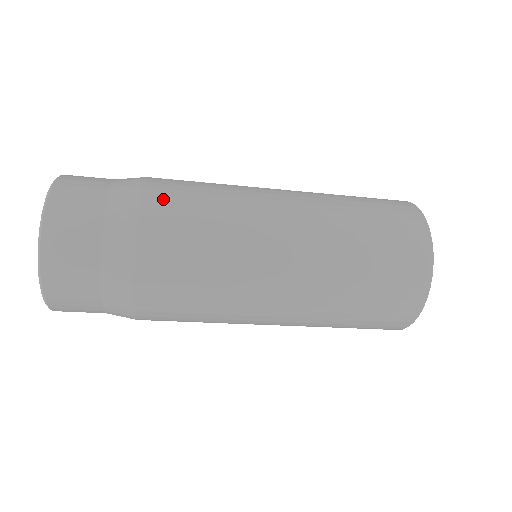
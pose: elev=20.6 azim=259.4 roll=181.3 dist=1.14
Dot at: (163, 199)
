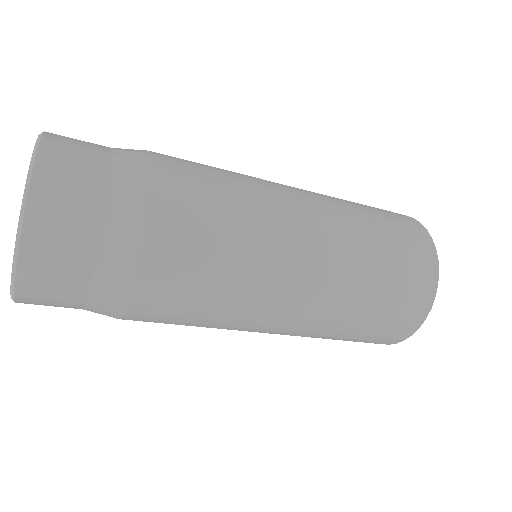
Dot at: (175, 159)
